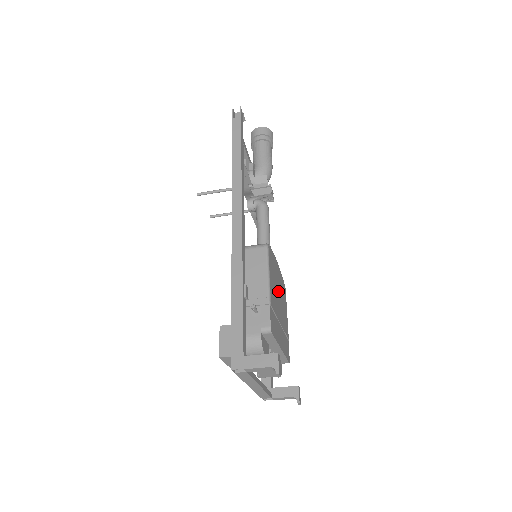
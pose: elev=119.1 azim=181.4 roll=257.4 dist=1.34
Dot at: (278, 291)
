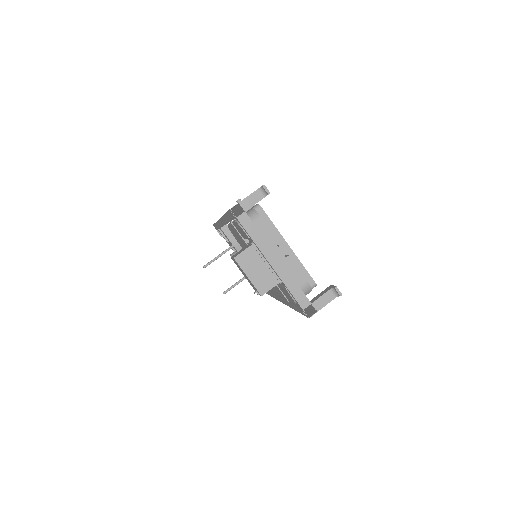
Dot at: occluded
